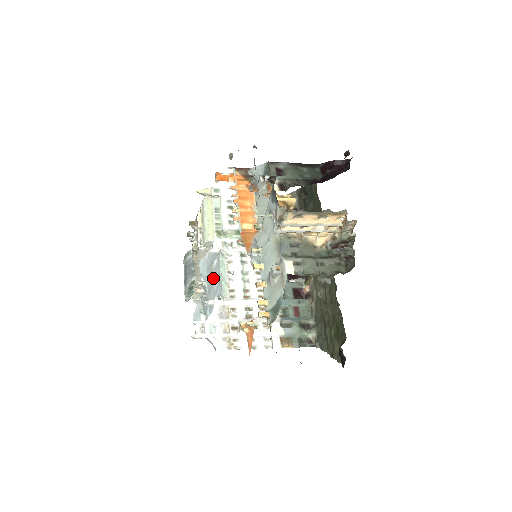
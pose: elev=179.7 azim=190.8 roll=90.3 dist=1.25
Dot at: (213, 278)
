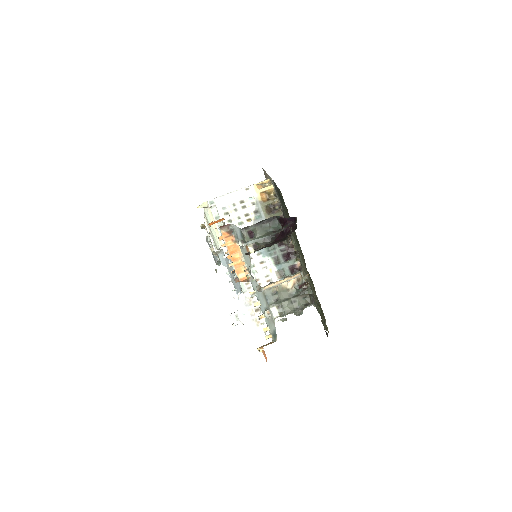
Dot at: occluded
